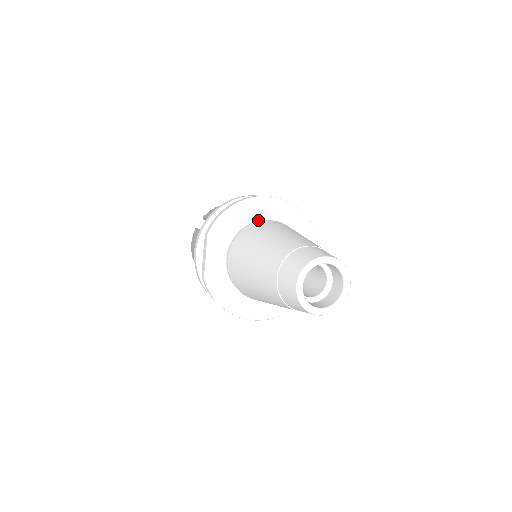
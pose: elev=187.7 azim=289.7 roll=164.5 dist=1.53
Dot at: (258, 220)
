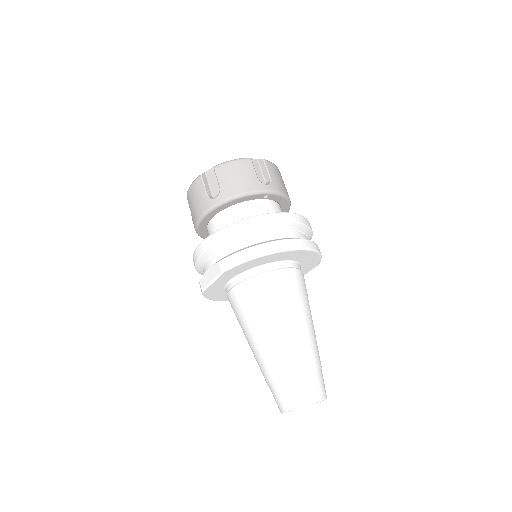
Dot at: (275, 262)
